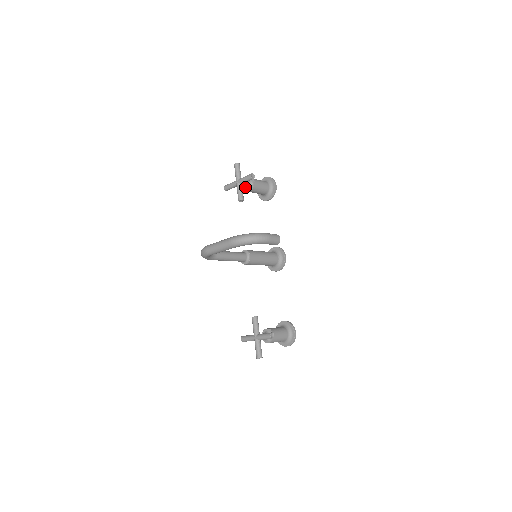
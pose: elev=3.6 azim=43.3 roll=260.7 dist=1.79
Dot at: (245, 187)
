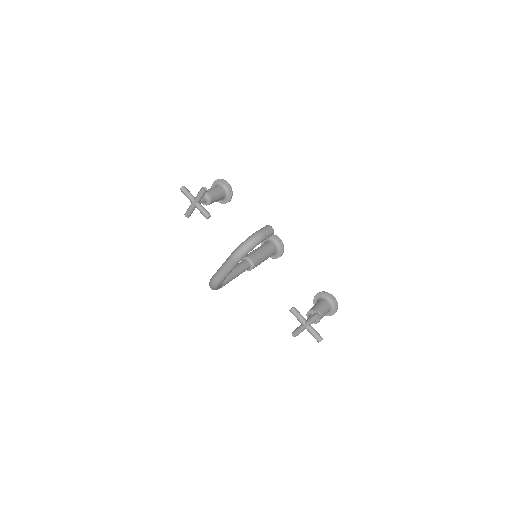
Dot at: (203, 203)
